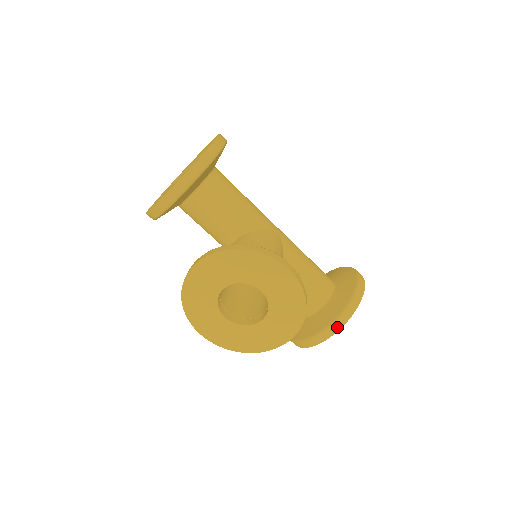
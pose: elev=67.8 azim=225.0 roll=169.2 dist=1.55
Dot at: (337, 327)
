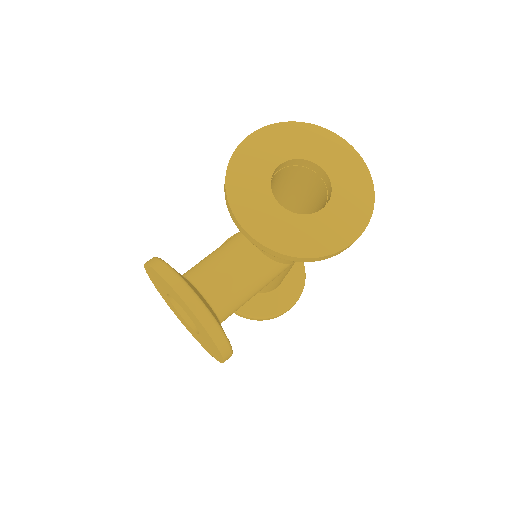
Dot at: (235, 313)
